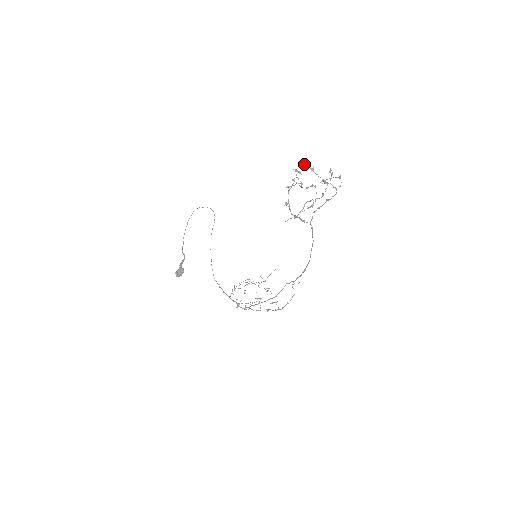
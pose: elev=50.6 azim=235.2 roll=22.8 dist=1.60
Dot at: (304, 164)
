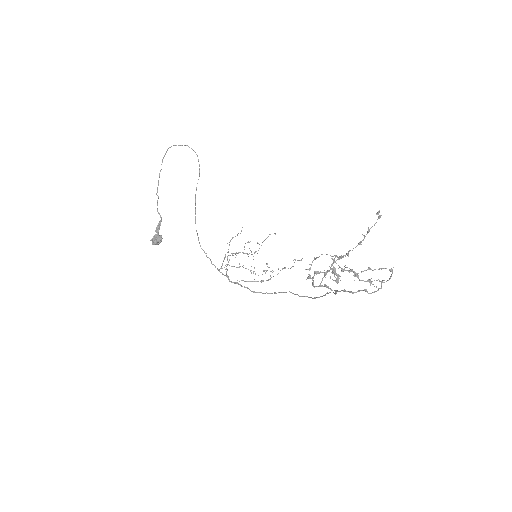
Dot at: (347, 267)
